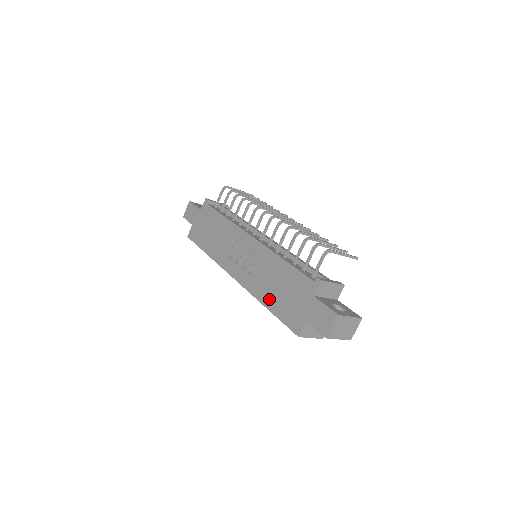
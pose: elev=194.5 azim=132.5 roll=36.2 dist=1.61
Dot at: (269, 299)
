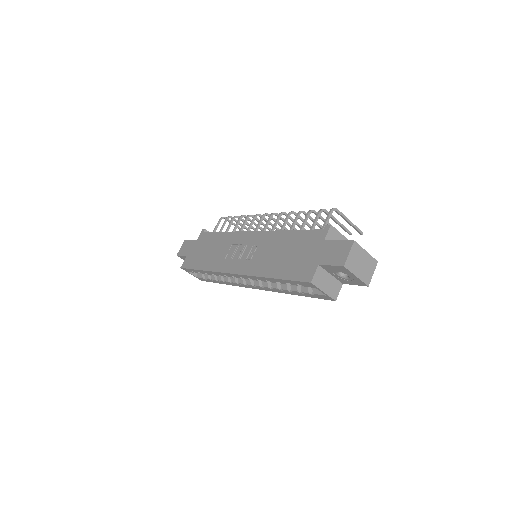
Dot at: (274, 269)
